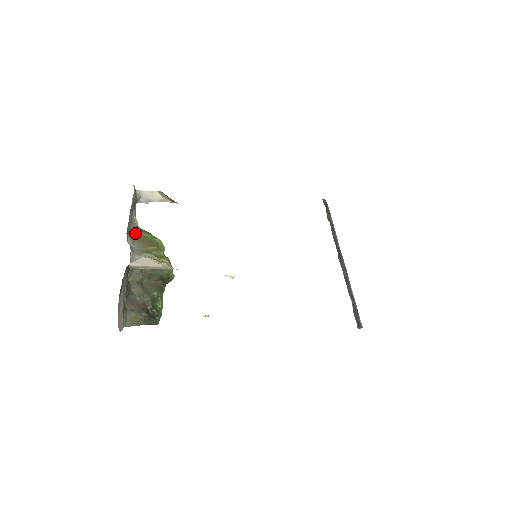
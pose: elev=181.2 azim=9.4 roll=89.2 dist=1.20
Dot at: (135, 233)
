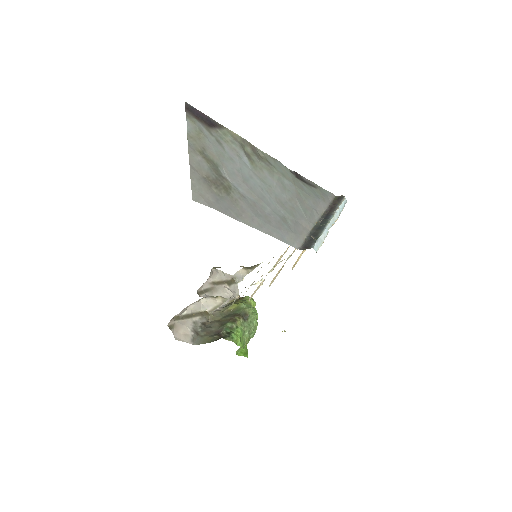
Dot at: (231, 299)
